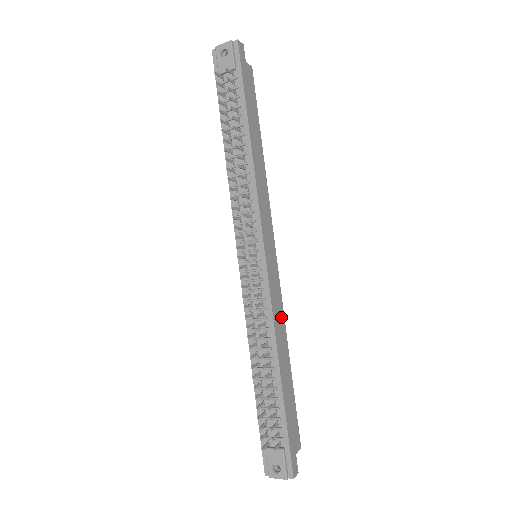
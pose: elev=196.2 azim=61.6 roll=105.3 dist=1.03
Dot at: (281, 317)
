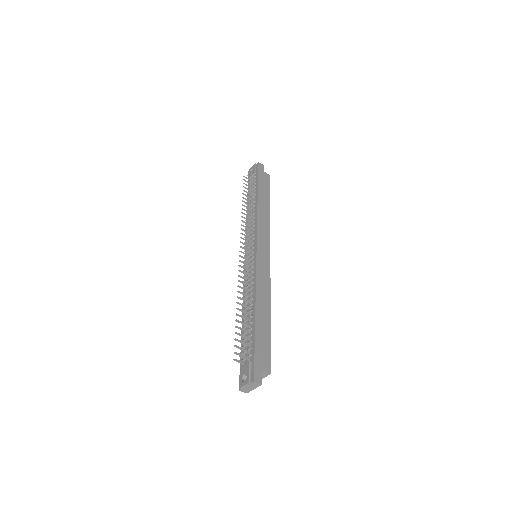
Dot at: (266, 286)
